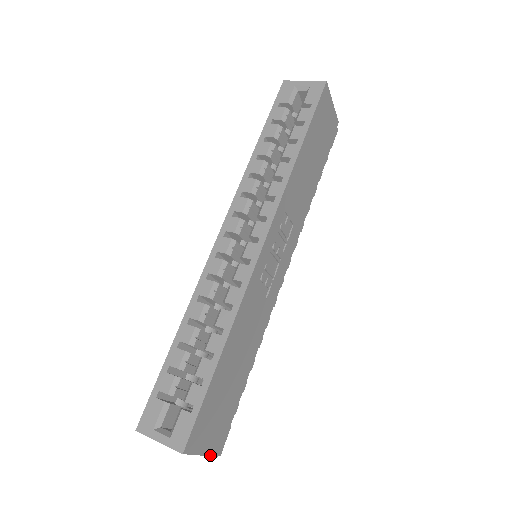
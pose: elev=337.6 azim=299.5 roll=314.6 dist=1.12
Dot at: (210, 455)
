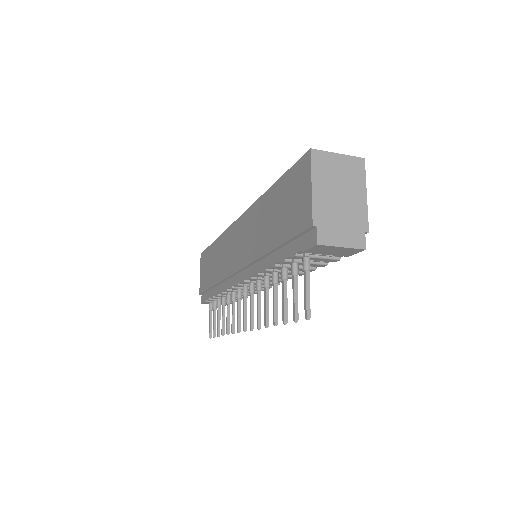
Dot at: (367, 215)
